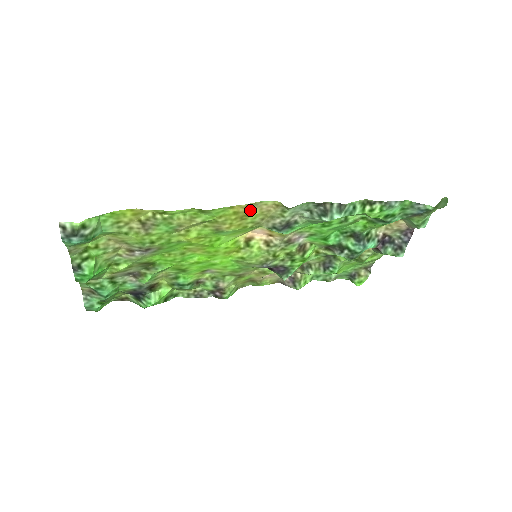
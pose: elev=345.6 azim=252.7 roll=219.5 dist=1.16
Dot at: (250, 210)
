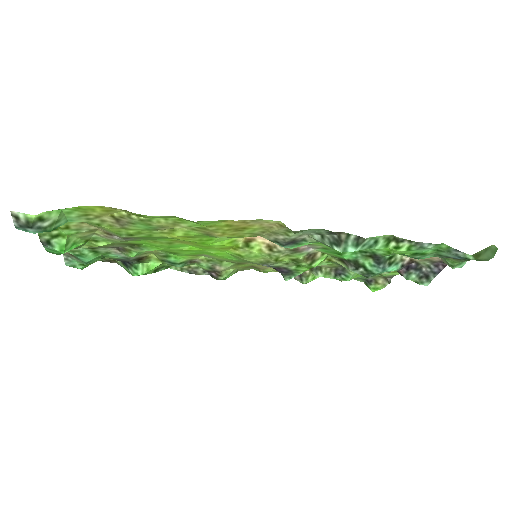
Dot at: (247, 224)
